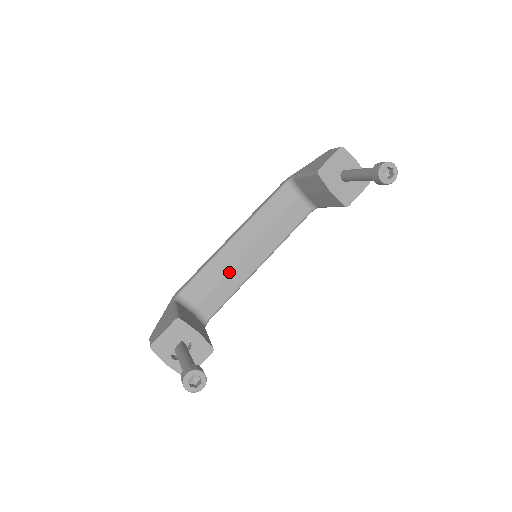
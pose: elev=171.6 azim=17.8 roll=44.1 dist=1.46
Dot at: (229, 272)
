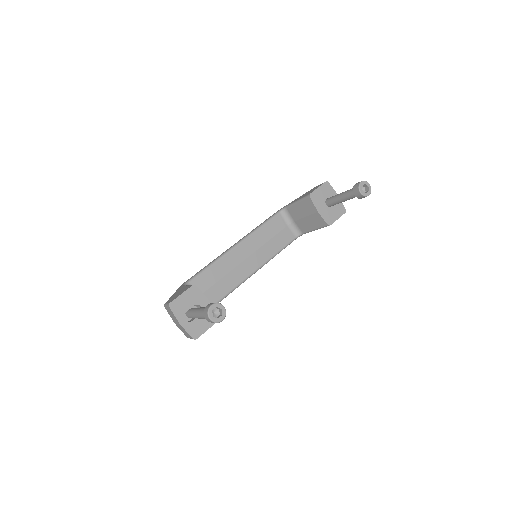
Dot at: (230, 272)
